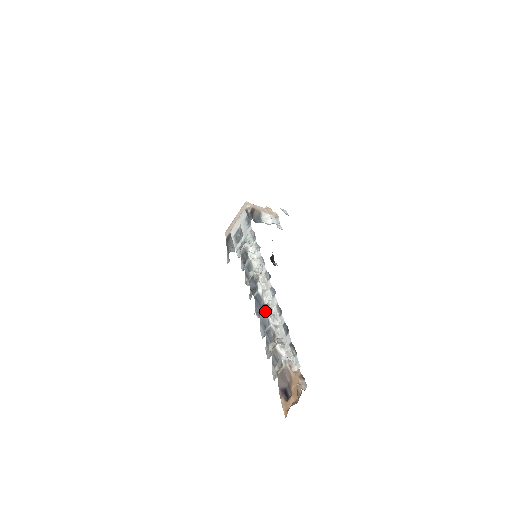
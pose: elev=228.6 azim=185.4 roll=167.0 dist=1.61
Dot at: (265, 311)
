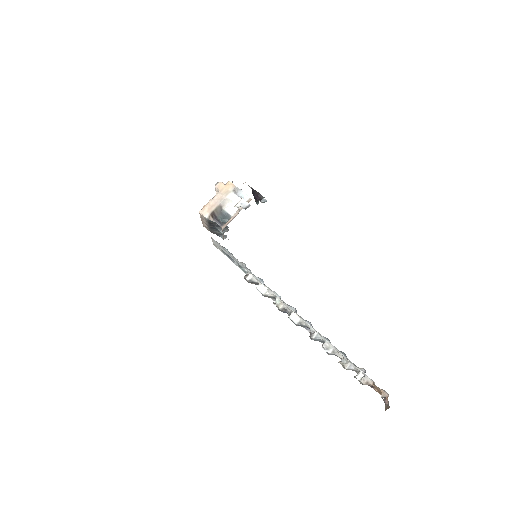
Dot at: (315, 339)
